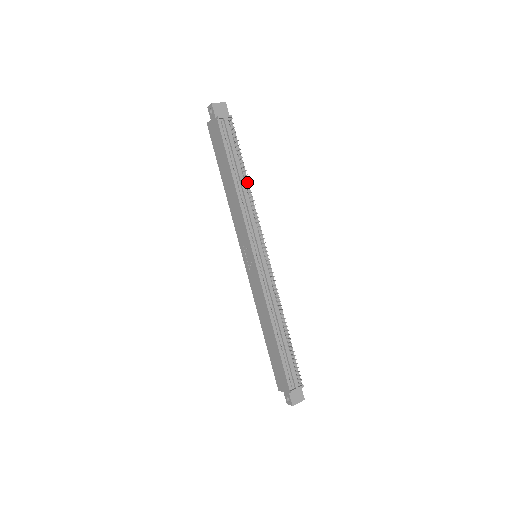
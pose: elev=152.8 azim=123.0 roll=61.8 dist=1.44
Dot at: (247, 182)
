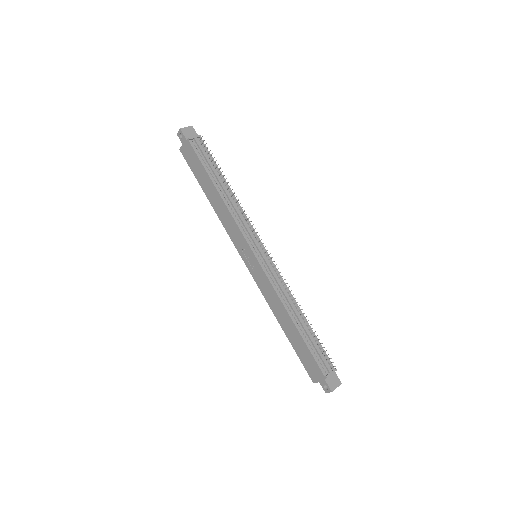
Dot at: (230, 190)
